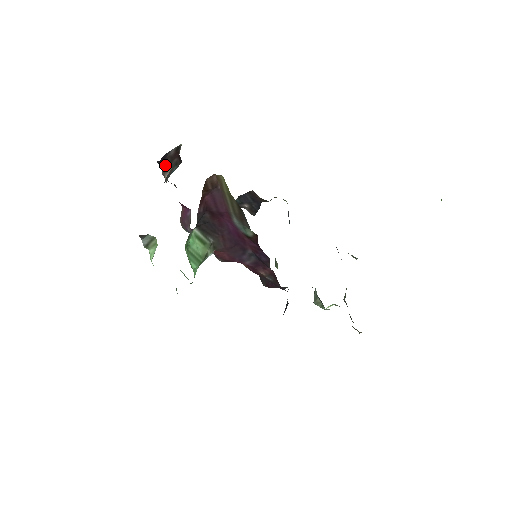
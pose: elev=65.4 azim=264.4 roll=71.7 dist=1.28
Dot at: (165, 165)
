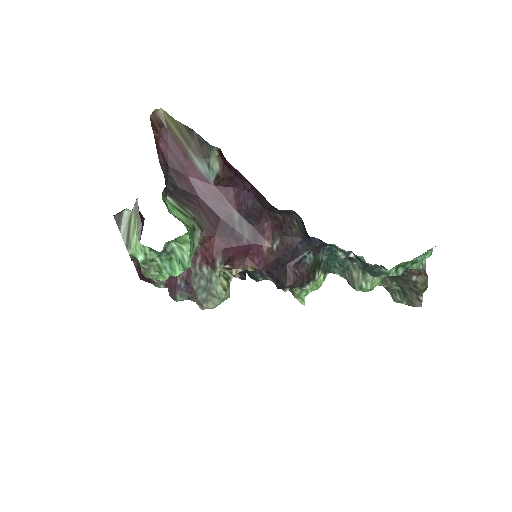
Dot at: occluded
